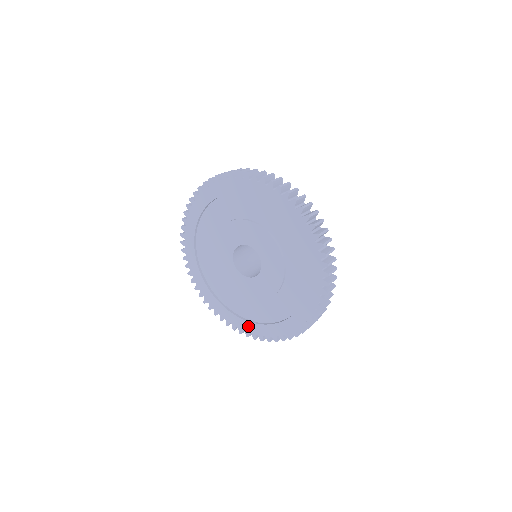
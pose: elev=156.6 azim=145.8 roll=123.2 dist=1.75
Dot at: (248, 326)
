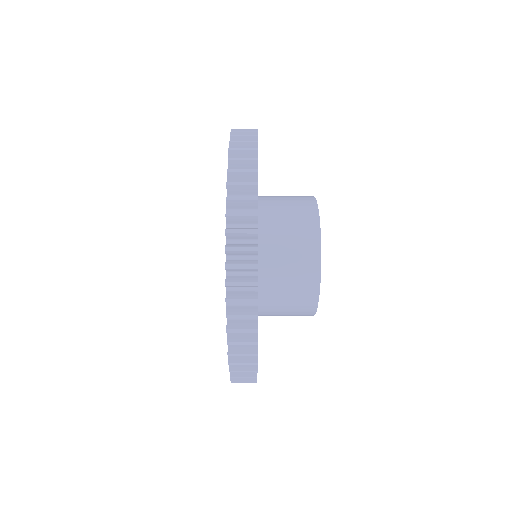
Dot at: occluded
